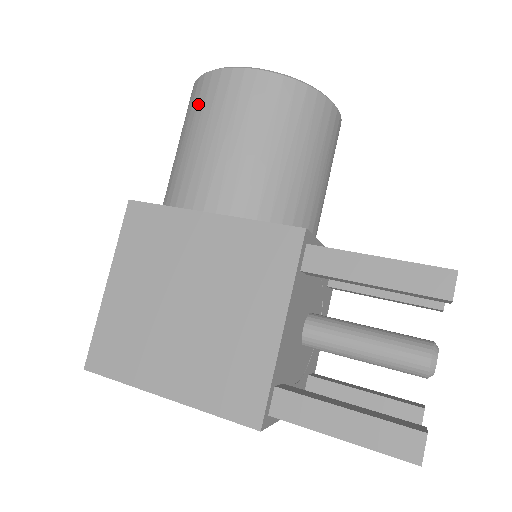
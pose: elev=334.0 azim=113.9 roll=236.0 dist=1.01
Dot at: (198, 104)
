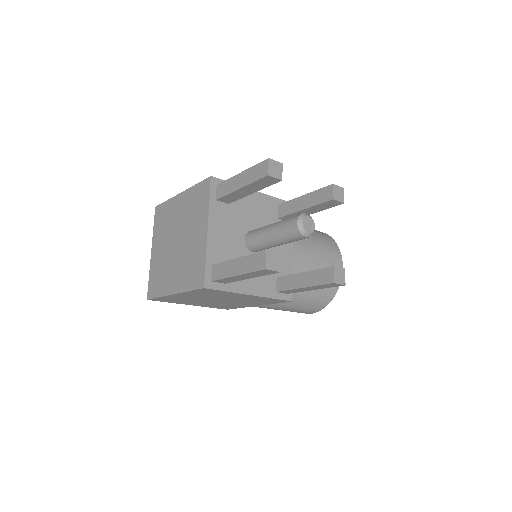
Dot at: occluded
